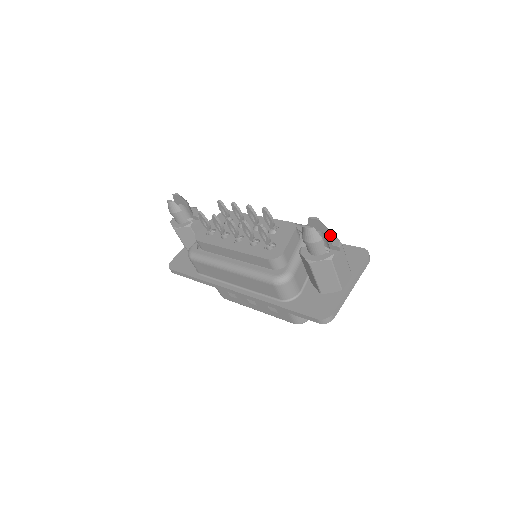
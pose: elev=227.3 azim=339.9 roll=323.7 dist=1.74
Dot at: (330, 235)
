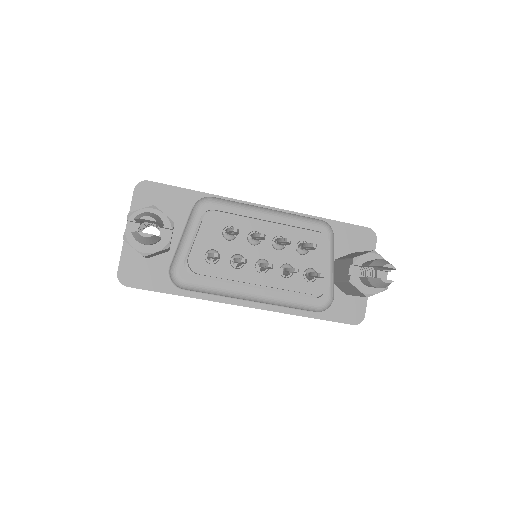
Dot at: (377, 256)
